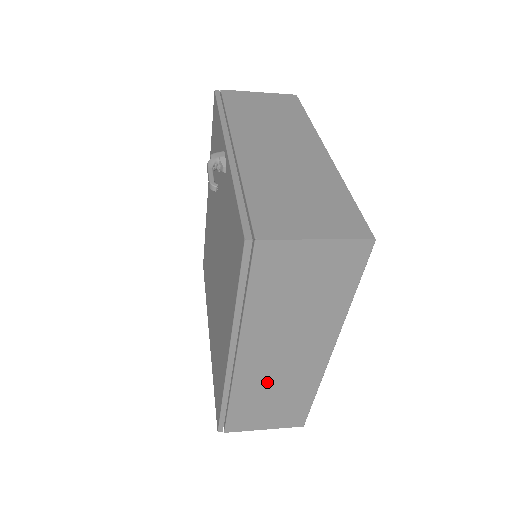
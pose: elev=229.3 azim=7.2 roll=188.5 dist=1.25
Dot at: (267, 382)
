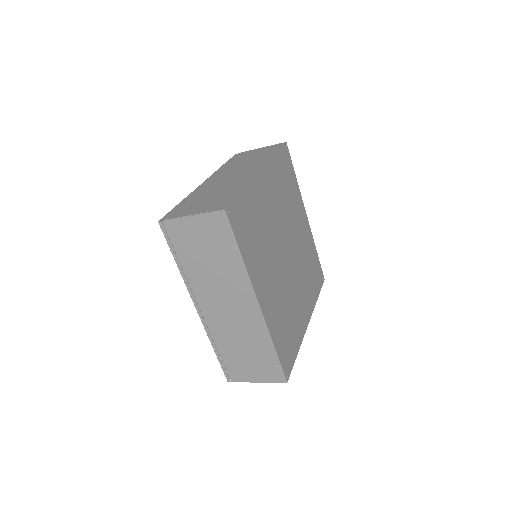
Dot at: (231, 332)
